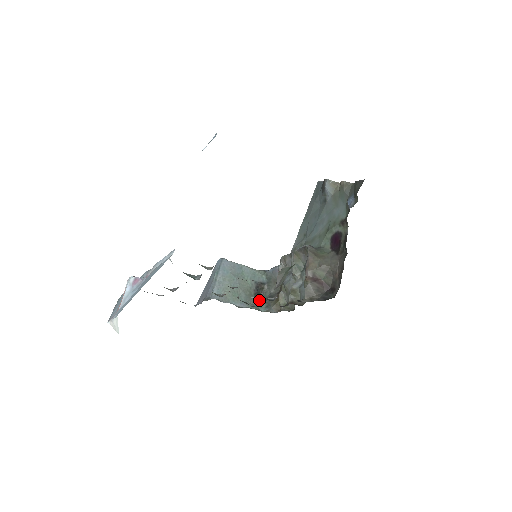
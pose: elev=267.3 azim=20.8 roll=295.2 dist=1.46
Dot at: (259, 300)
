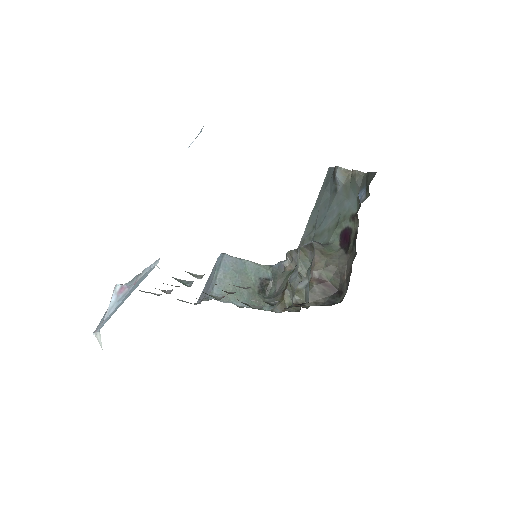
Dot at: (263, 298)
